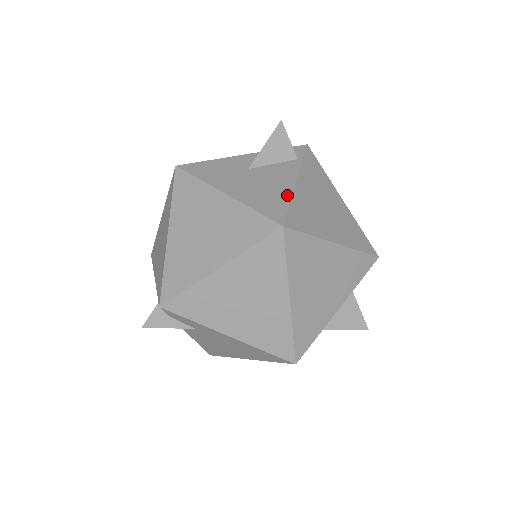
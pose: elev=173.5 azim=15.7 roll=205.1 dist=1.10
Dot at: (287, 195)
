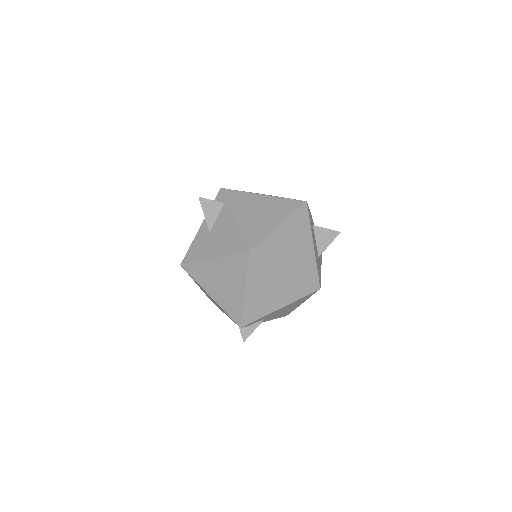
Dot at: (237, 231)
